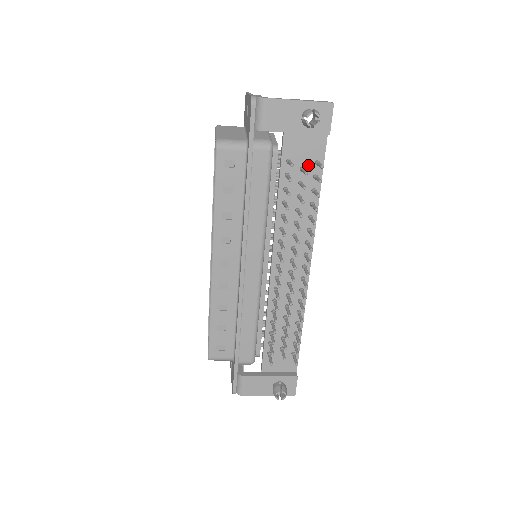
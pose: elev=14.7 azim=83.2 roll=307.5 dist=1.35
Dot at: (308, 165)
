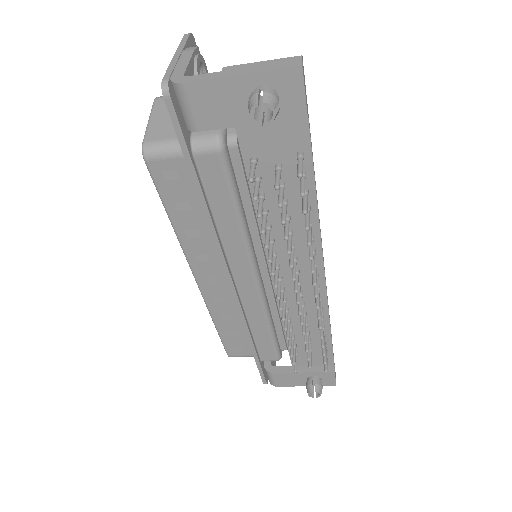
Dot at: (287, 160)
